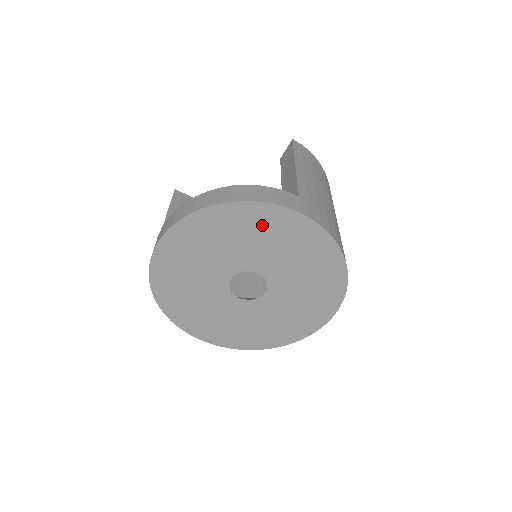
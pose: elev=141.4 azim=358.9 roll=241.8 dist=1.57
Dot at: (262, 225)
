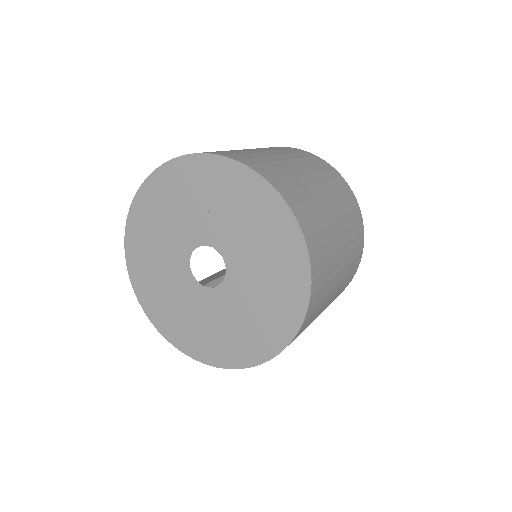
Dot at: (164, 196)
